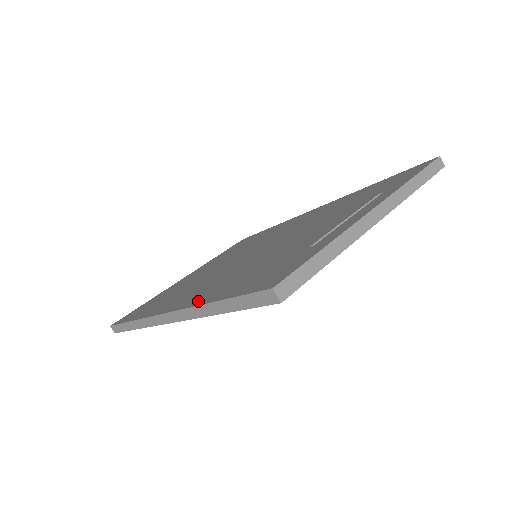
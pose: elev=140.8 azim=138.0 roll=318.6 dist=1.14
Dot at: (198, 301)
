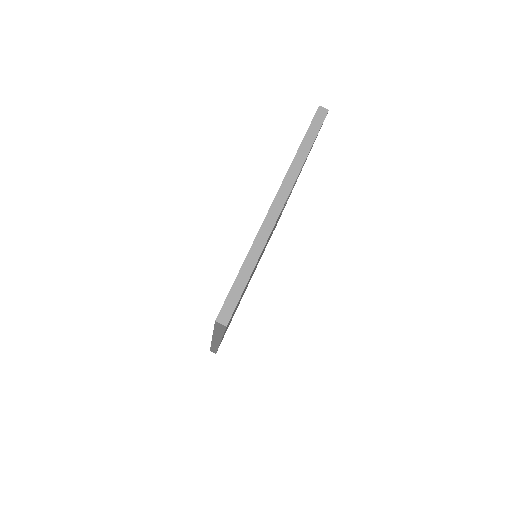
Dot at: occluded
